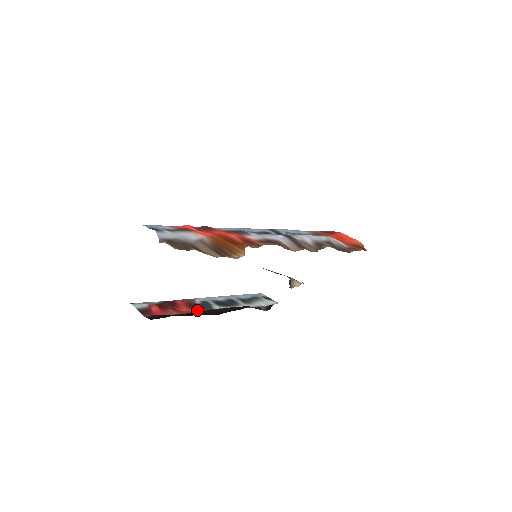
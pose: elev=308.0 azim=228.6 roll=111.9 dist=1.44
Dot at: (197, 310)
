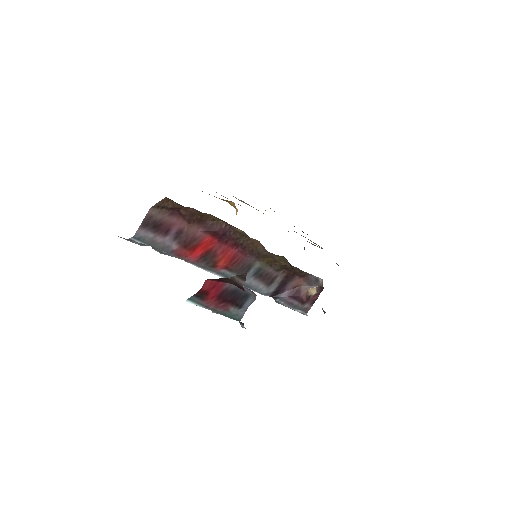
Dot at: occluded
